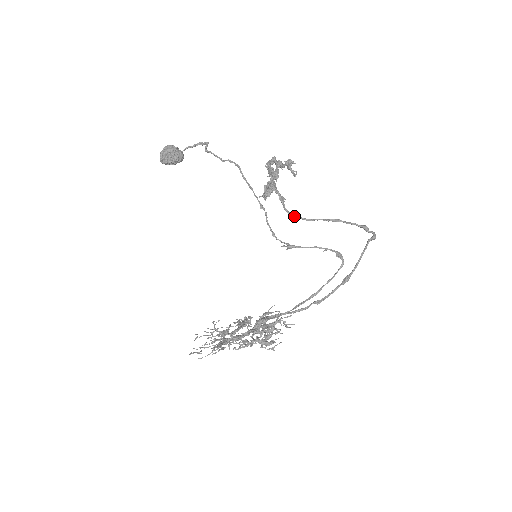
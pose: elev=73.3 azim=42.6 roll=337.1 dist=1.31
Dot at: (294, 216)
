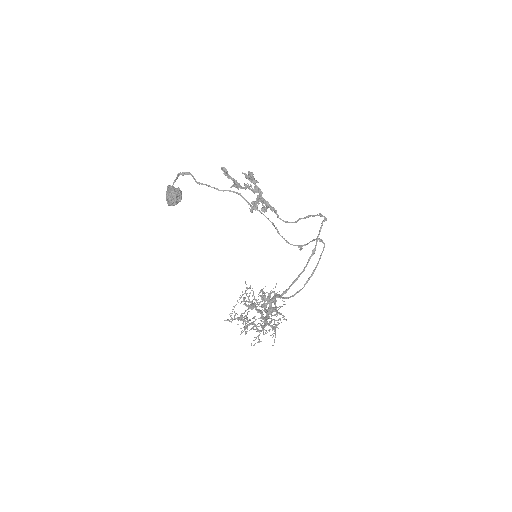
Dot at: (288, 222)
